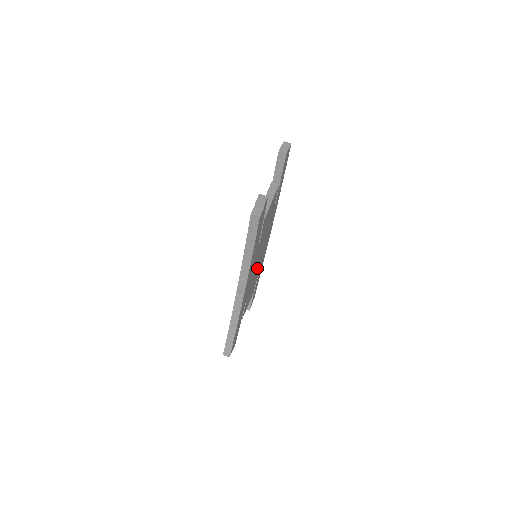
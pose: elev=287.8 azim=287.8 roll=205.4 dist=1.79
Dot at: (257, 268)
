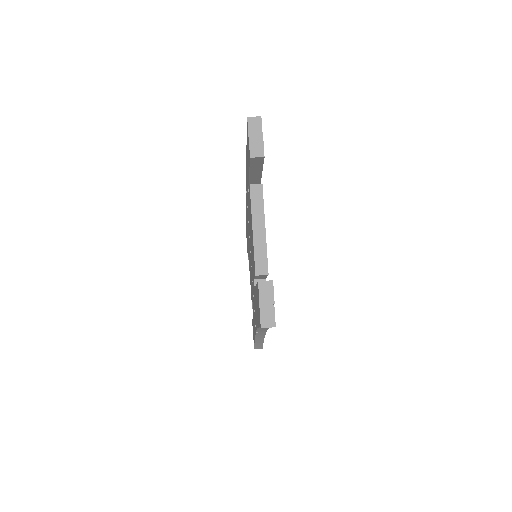
Dot at: occluded
